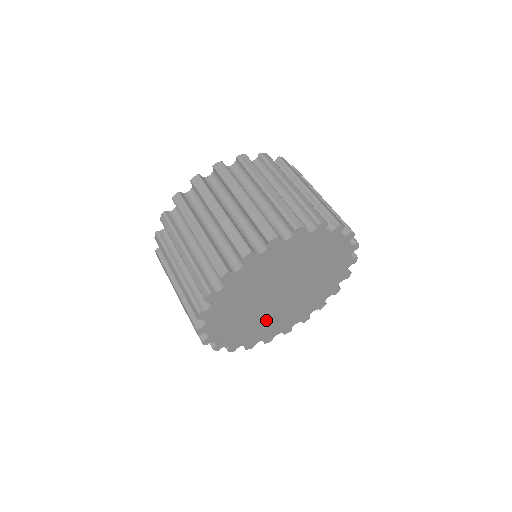
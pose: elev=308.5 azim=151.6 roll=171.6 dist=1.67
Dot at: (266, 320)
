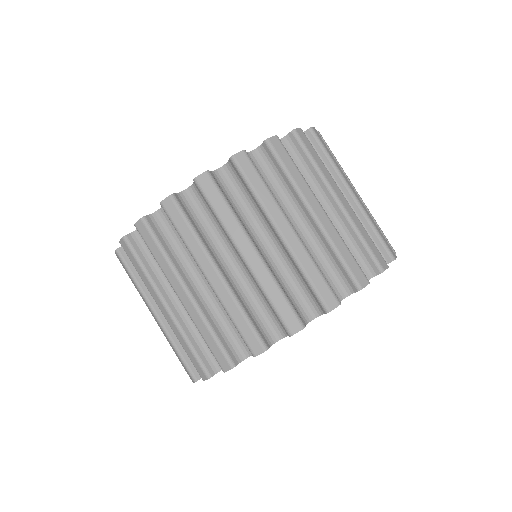
Dot at: occluded
